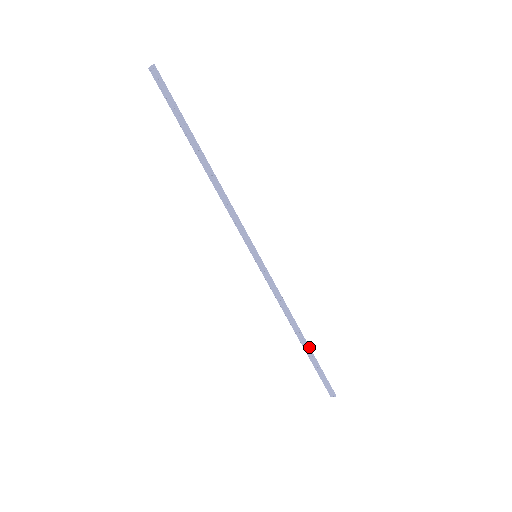
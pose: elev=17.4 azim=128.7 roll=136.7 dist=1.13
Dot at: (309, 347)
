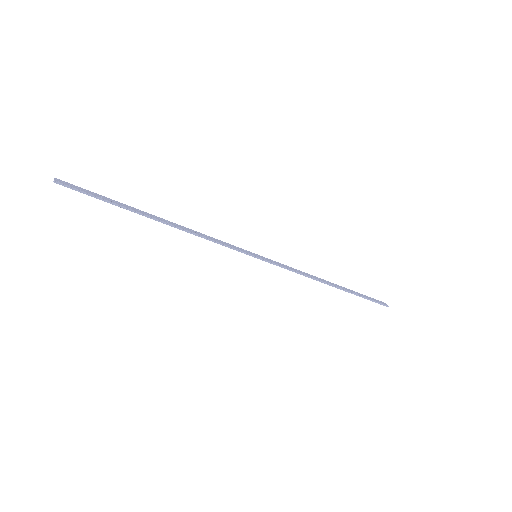
Dot at: (344, 290)
